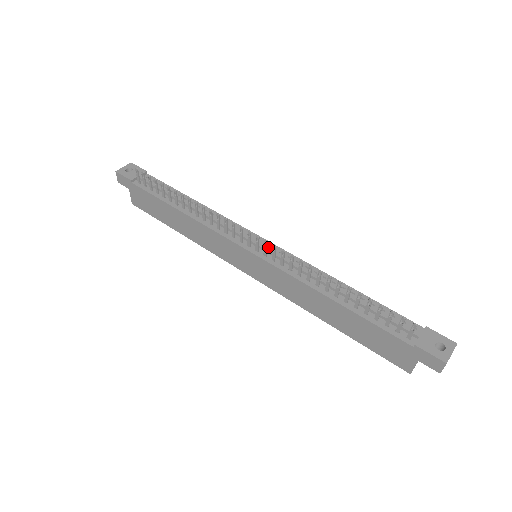
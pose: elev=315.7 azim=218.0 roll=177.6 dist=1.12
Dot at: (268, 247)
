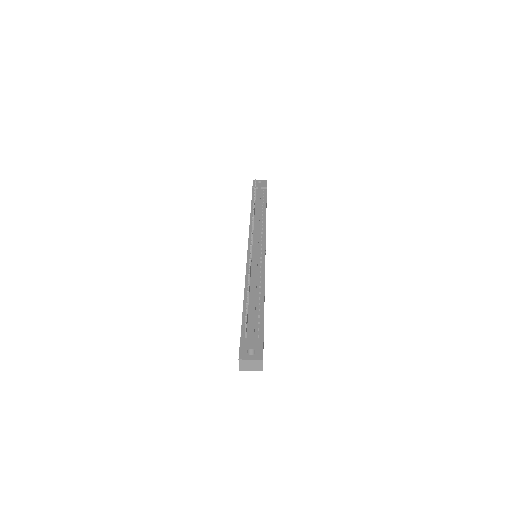
Dot at: (258, 250)
